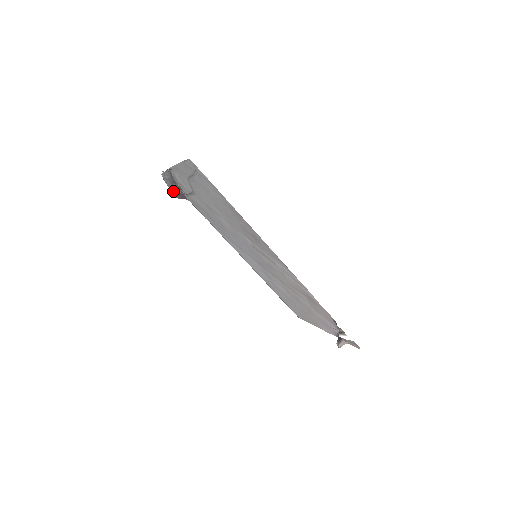
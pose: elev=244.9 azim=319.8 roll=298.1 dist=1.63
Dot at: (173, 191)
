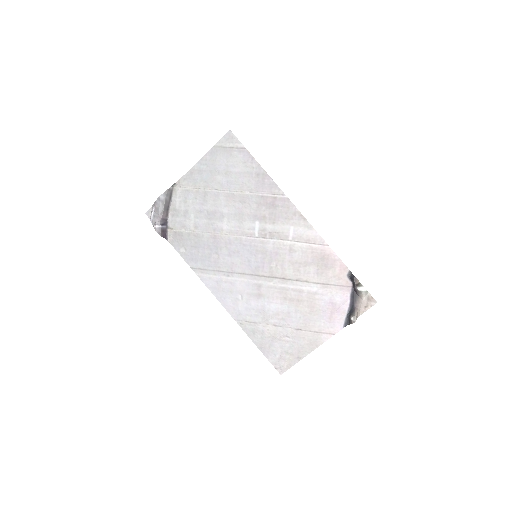
Dot at: (160, 224)
